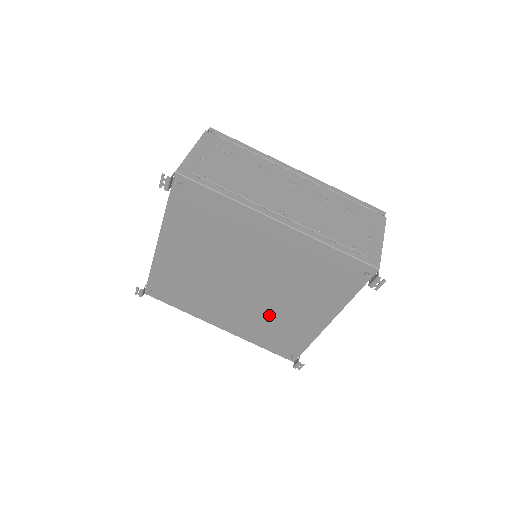
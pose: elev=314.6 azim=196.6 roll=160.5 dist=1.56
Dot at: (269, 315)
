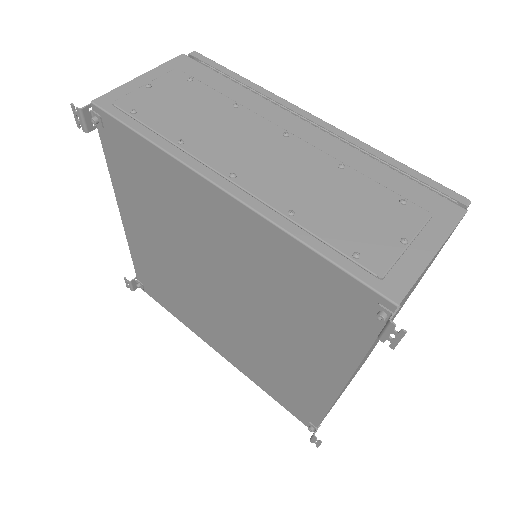
Dot at: (263, 351)
